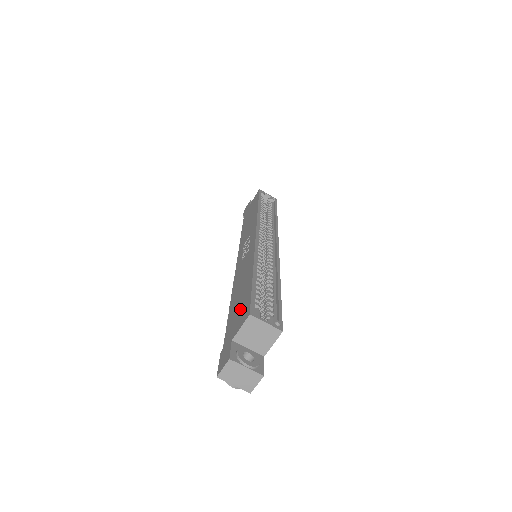
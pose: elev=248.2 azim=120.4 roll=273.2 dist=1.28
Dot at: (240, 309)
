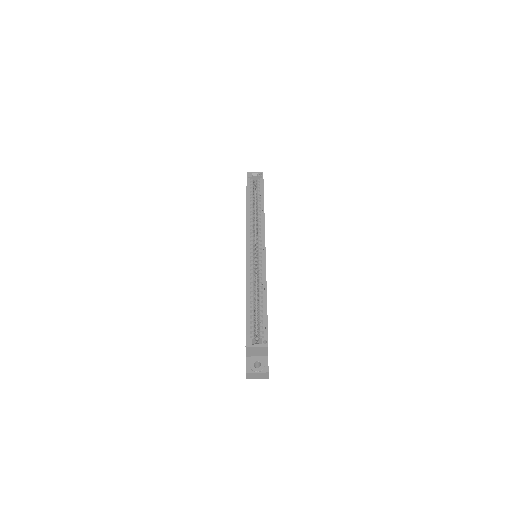
Dot at: occluded
